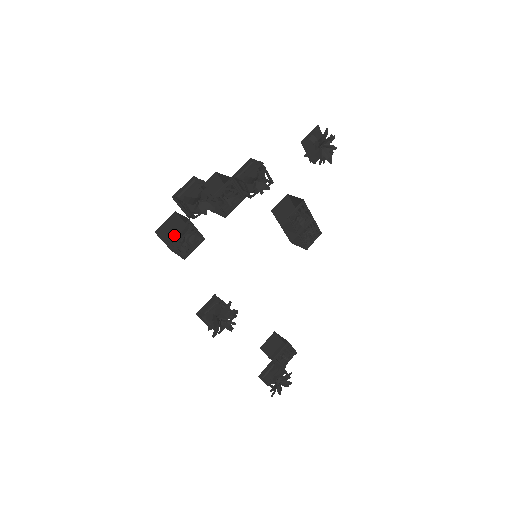
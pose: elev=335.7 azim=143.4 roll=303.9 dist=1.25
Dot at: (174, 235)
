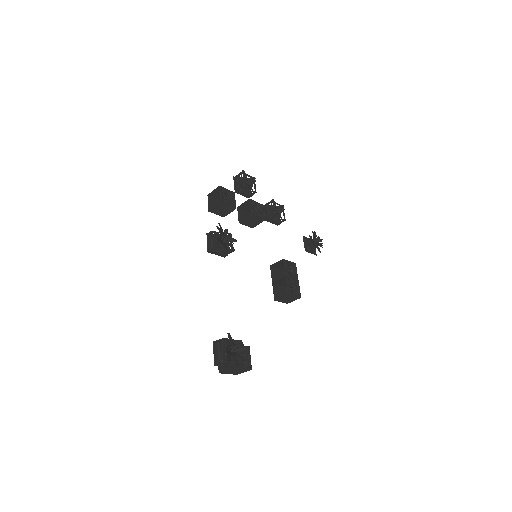
Dot at: (224, 188)
